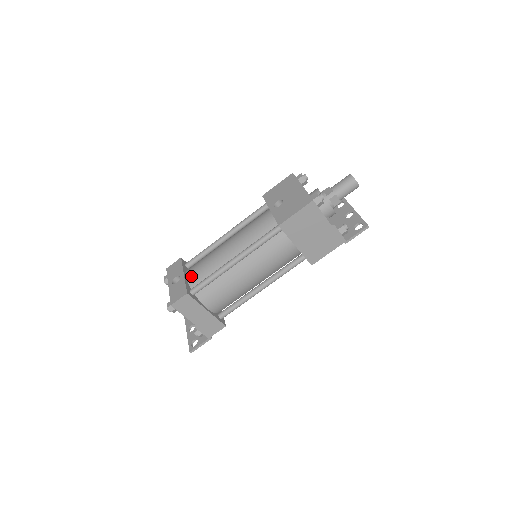
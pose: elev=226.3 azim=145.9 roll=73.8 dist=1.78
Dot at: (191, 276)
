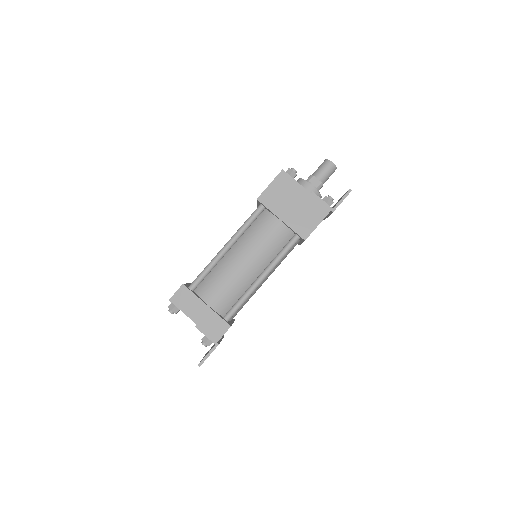
Dot at: occluded
